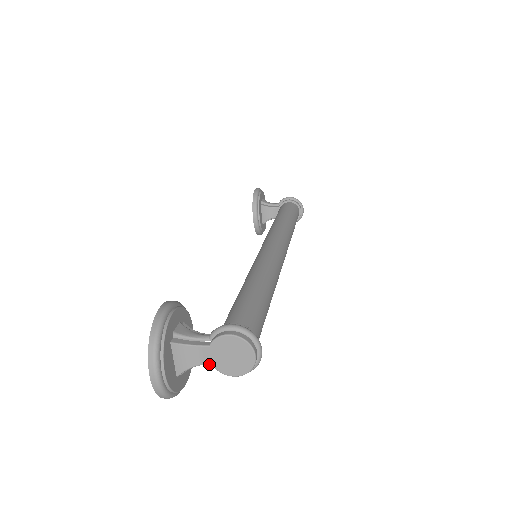
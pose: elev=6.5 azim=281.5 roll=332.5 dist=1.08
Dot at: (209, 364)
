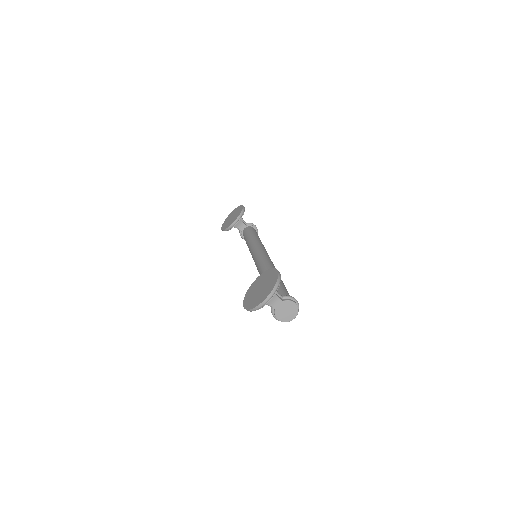
Dot at: (275, 308)
